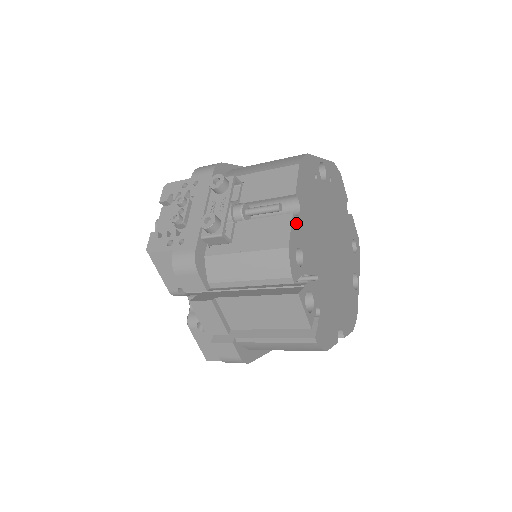
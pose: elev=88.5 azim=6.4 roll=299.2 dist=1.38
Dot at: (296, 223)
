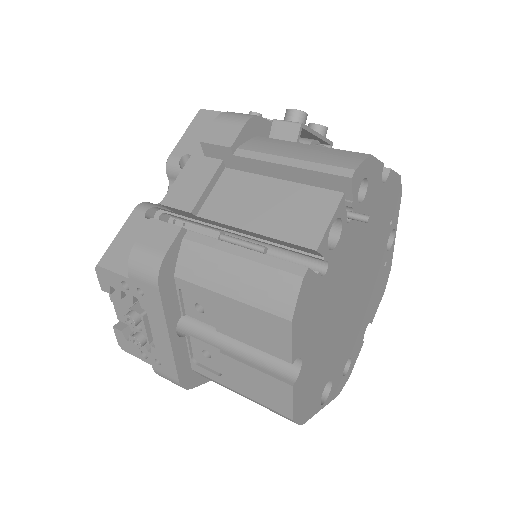
Dot at: (379, 175)
